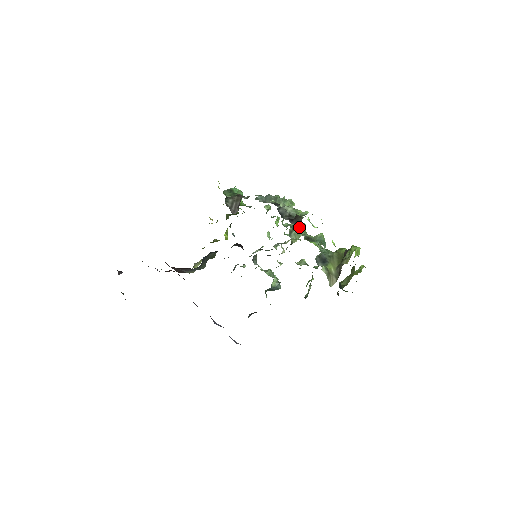
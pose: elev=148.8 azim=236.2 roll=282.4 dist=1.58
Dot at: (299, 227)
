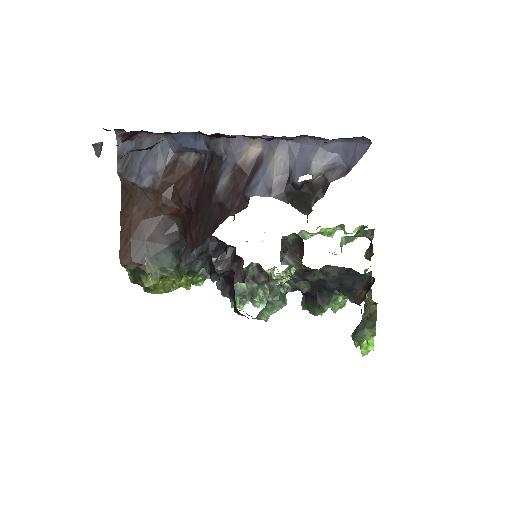
Dot at: occluded
